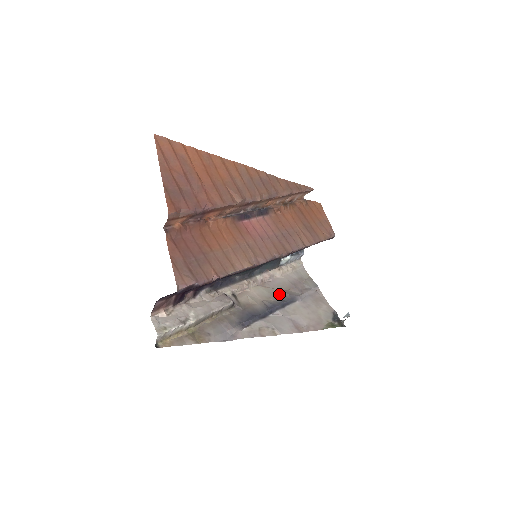
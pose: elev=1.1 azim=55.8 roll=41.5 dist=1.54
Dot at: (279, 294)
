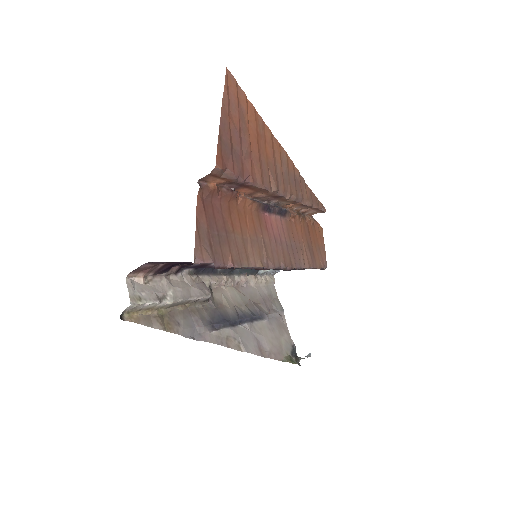
Dot at: (250, 305)
